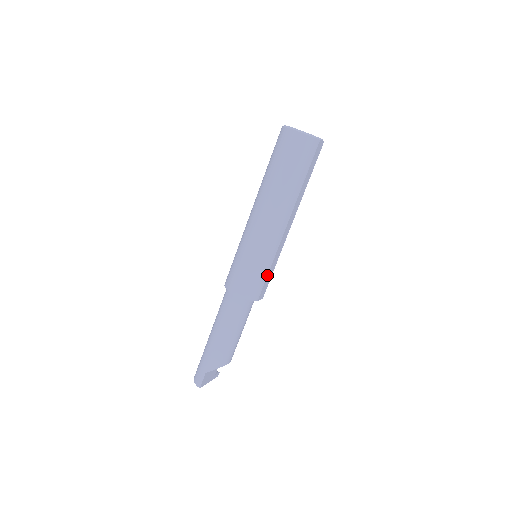
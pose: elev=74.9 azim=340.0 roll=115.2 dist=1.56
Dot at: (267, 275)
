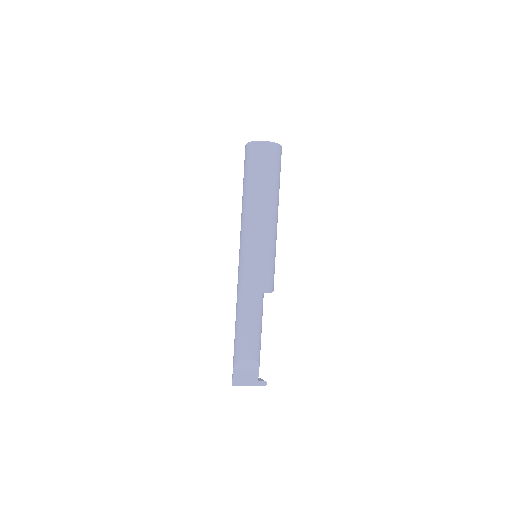
Dot at: (255, 267)
